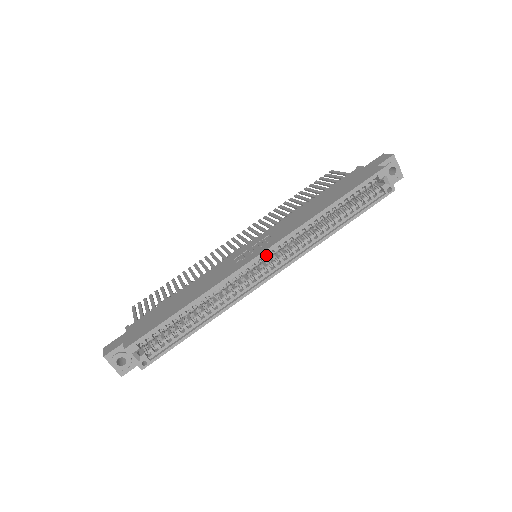
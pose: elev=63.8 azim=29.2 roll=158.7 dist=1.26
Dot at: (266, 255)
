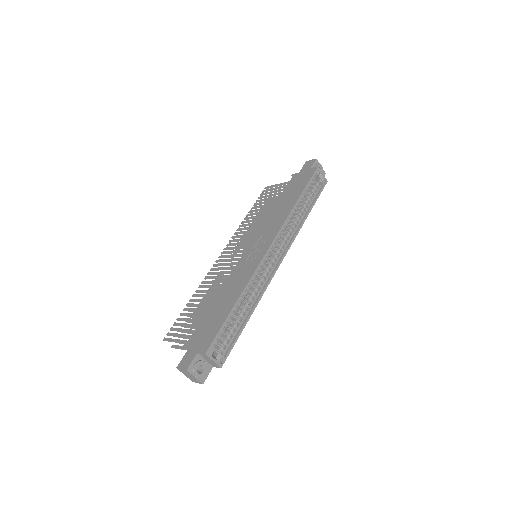
Dot at: occluded
